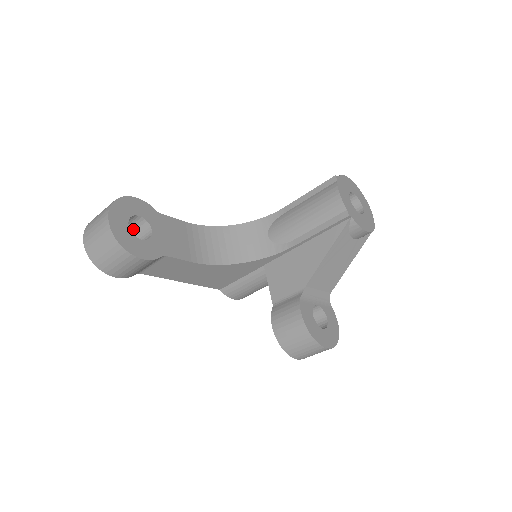
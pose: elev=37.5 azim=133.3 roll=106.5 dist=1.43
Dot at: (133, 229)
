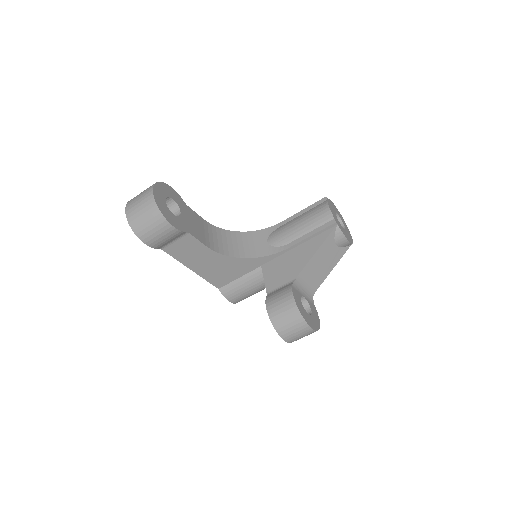
Dot at: occluded
